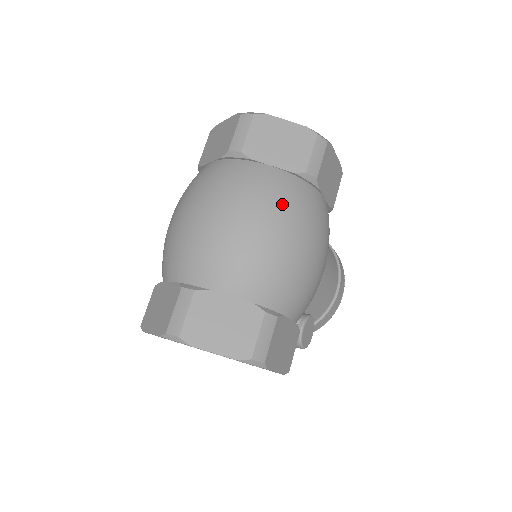
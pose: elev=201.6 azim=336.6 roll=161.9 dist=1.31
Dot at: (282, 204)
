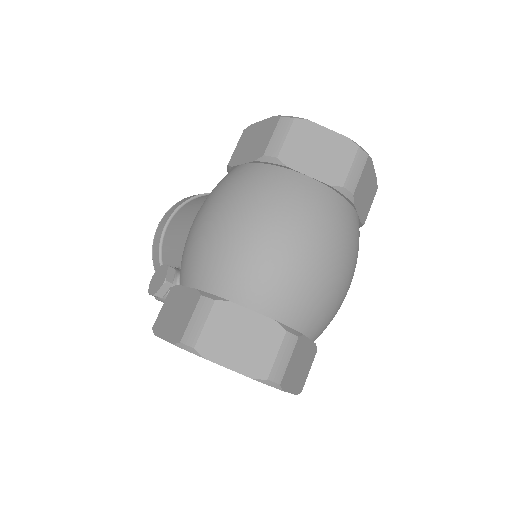
Dot at: occluded
